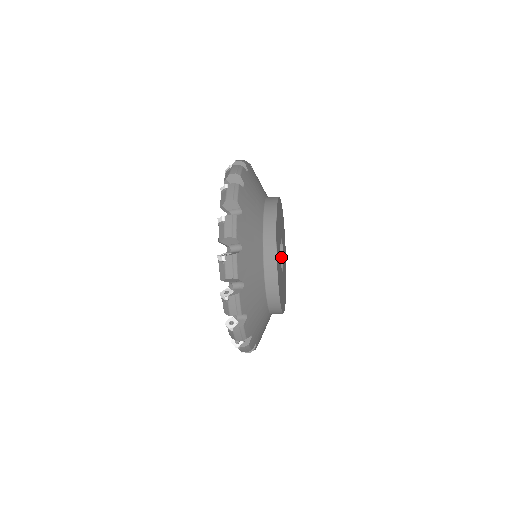
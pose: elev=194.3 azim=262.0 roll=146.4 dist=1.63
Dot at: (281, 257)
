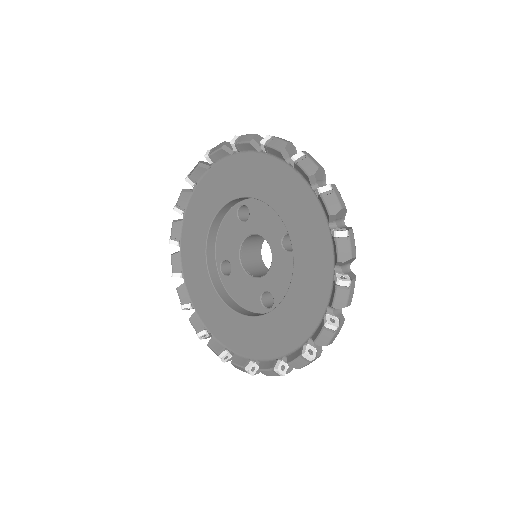
Dot at: (260, 253)
